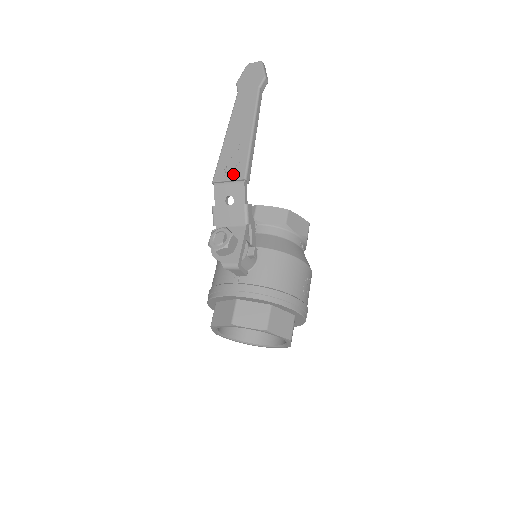
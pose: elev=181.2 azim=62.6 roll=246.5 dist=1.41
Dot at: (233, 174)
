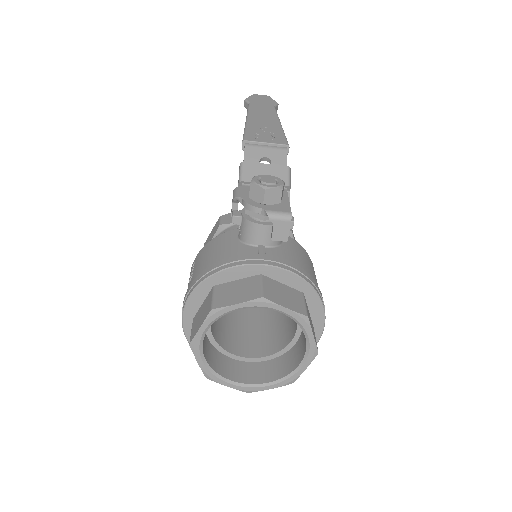
Dot at: (271, 140)
